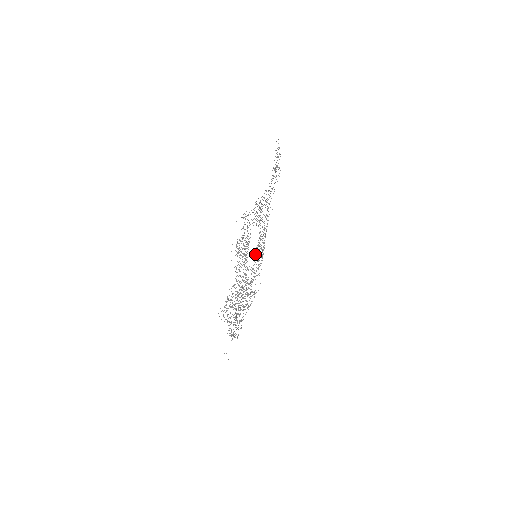
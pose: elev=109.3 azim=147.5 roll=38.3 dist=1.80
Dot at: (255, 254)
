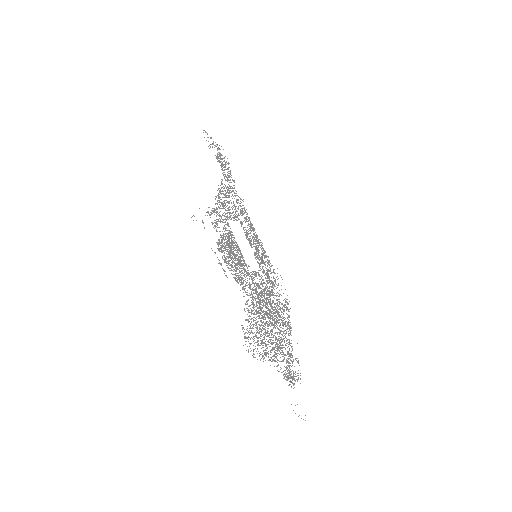
Dot at: occluded
